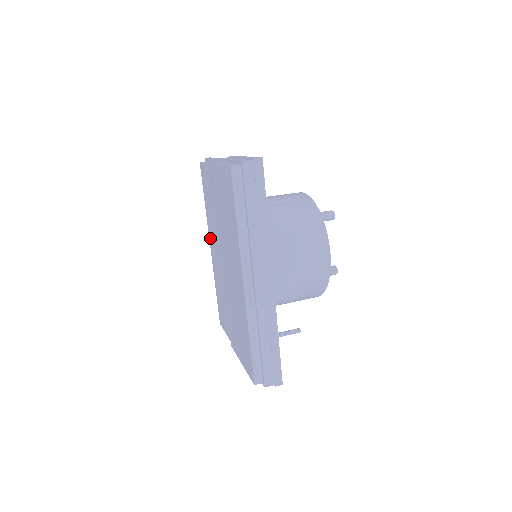
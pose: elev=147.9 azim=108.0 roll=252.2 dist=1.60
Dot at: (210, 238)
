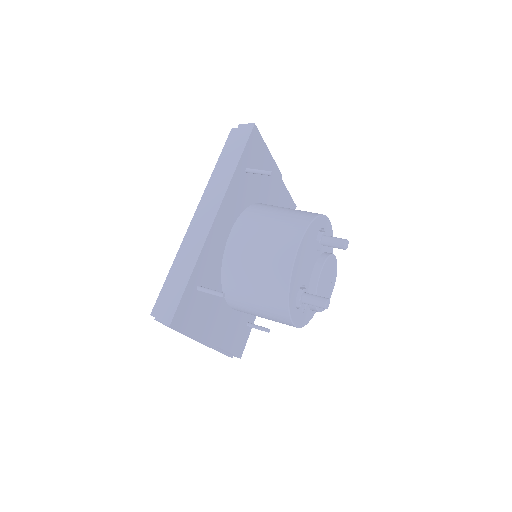
Dot at: occluded
